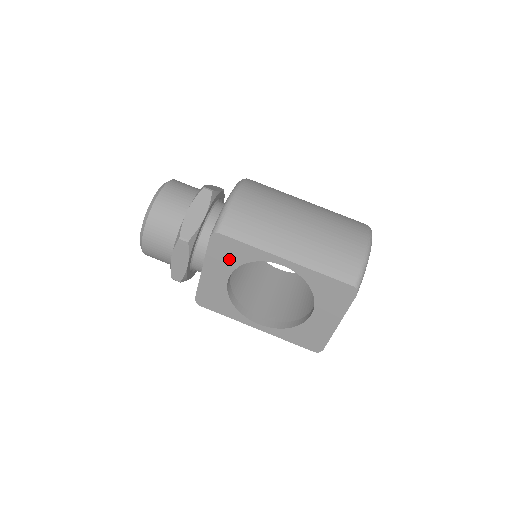
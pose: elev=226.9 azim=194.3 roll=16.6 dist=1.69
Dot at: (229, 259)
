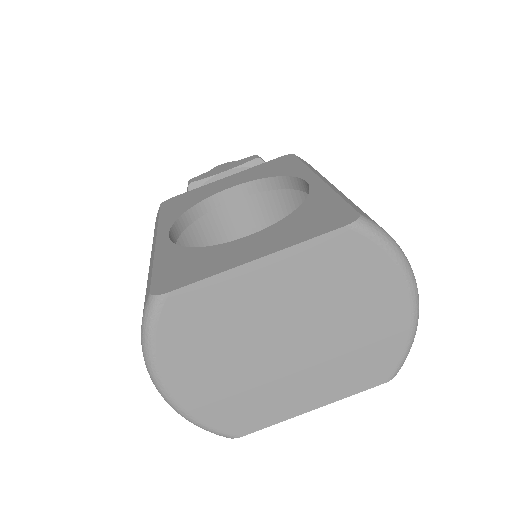
Dot at: (266, 172)
